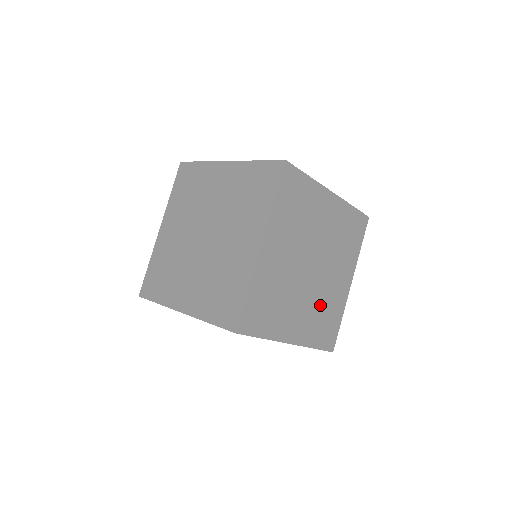
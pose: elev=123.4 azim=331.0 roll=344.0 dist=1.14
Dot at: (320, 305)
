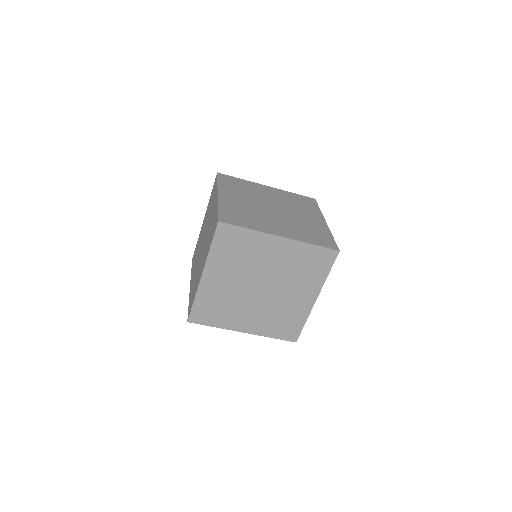
Dot at: (299, 226)
